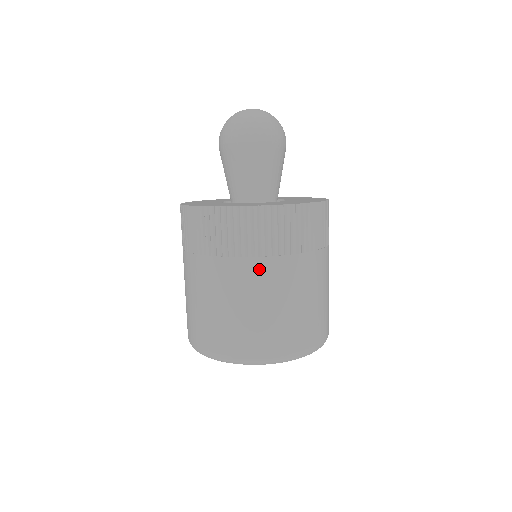
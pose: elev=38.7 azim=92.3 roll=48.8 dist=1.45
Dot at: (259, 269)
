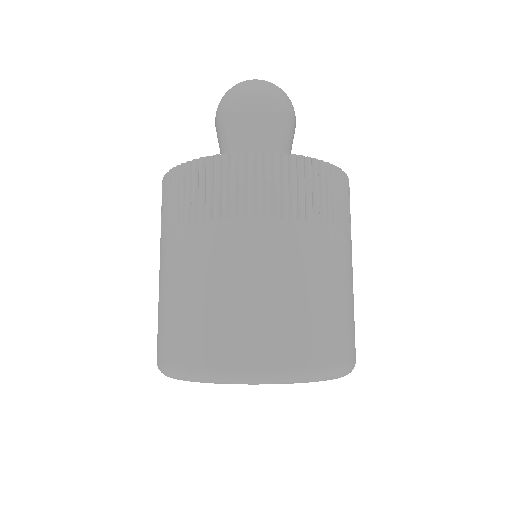
Dot at: (263, 235)
